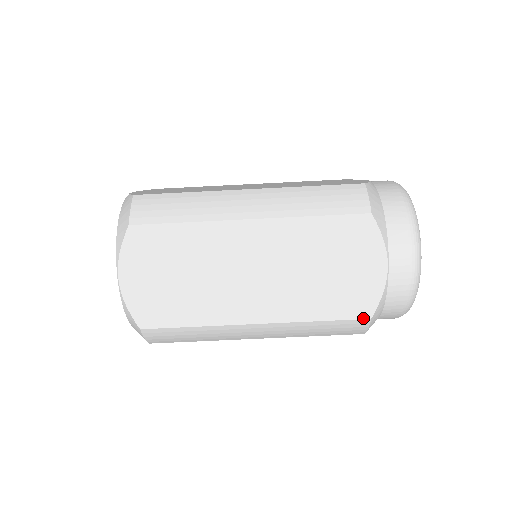
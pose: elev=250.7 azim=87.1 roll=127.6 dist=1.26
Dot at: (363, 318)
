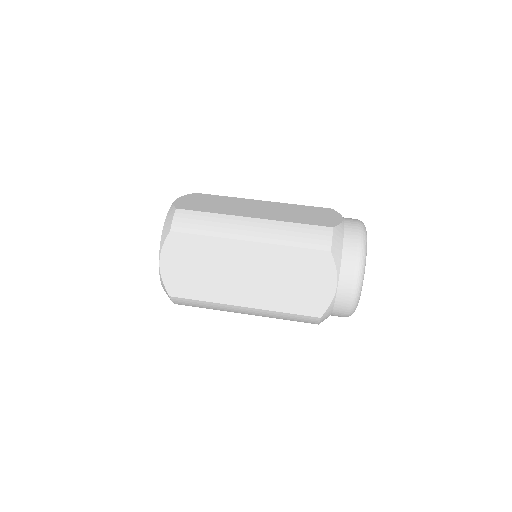
Dot at: (328, 227)
